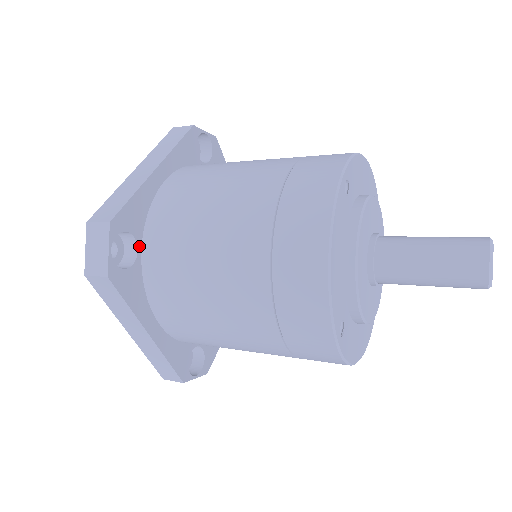
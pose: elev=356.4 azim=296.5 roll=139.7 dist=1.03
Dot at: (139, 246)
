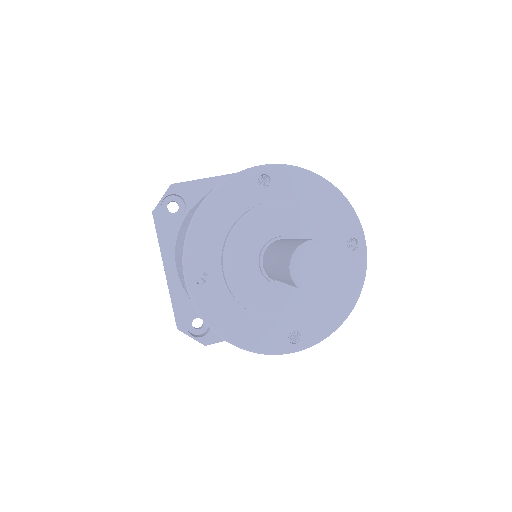
Dot at: (187, 211)
